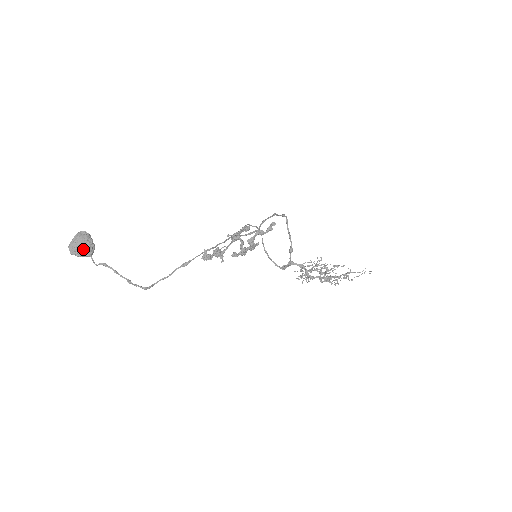
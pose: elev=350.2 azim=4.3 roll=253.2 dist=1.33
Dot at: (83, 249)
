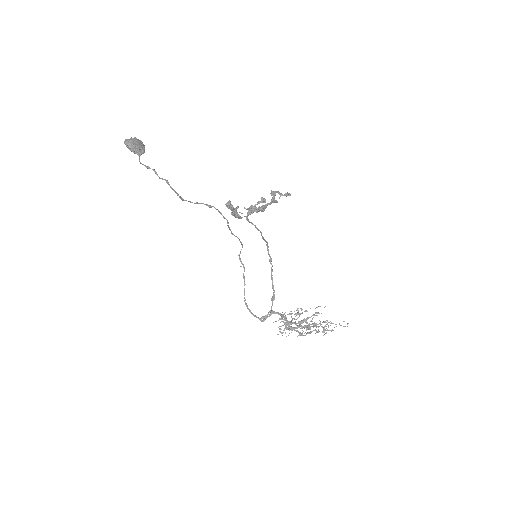
Dot at: (138, 144)
